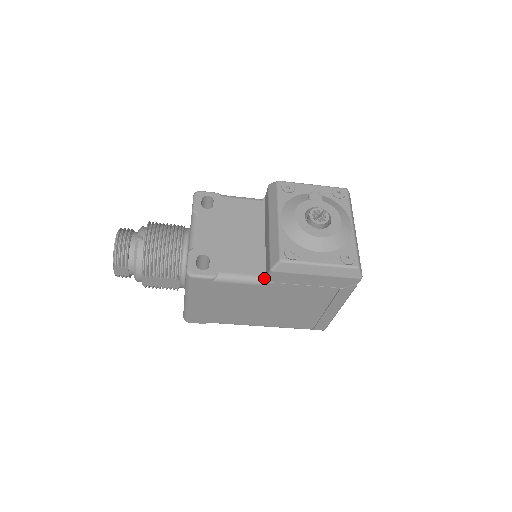
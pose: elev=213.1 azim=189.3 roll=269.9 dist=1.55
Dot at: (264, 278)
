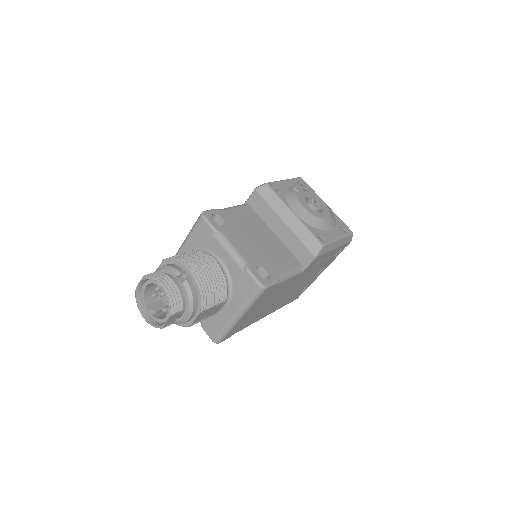
Dot at: (302, 267)
